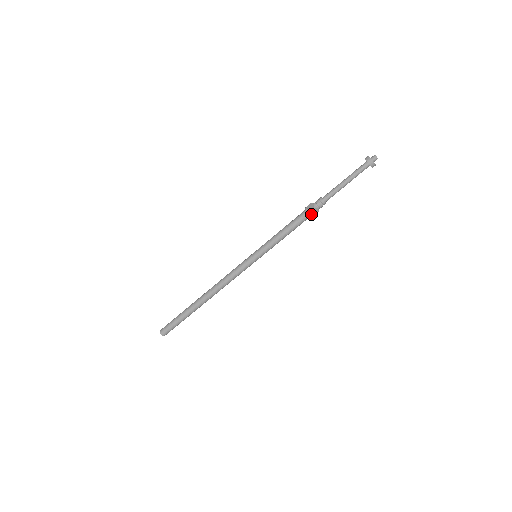
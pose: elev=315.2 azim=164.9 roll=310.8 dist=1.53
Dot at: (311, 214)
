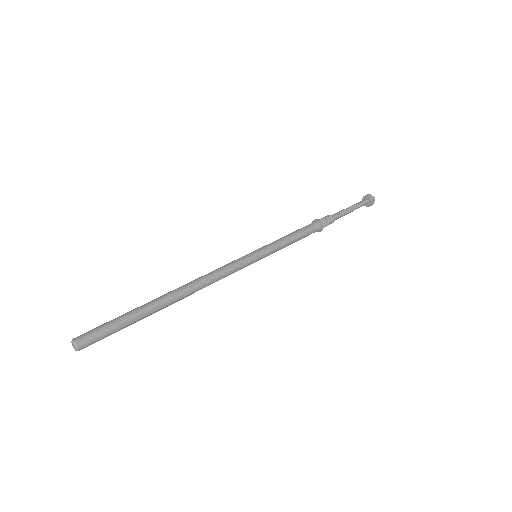
Dot at: (321, 222)
